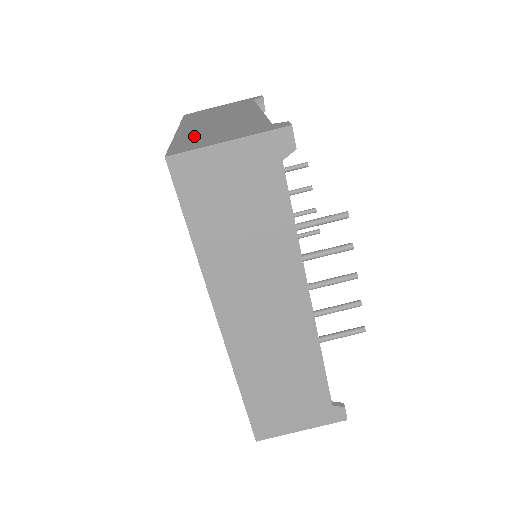
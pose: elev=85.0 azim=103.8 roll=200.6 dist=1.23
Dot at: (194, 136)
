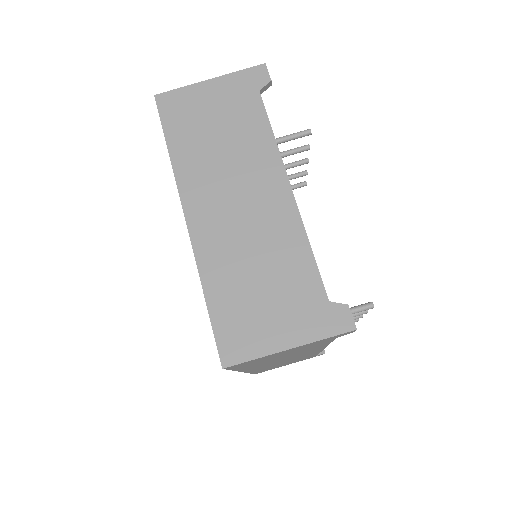
Dot at: (230, 284)
